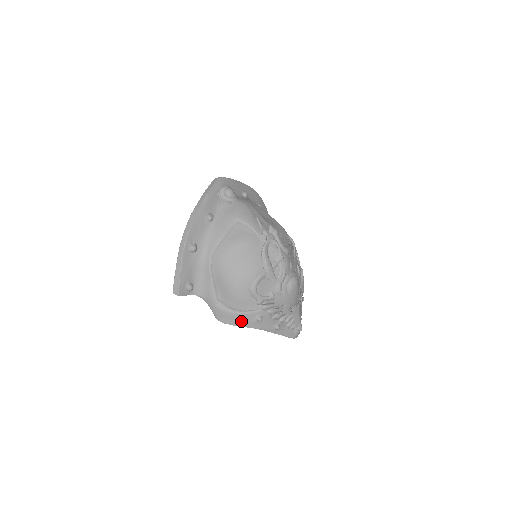
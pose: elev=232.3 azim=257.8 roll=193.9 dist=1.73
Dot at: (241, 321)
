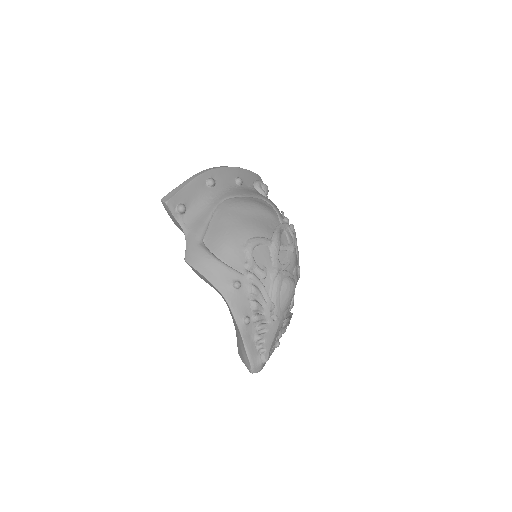
Dot at: (214, 273)
